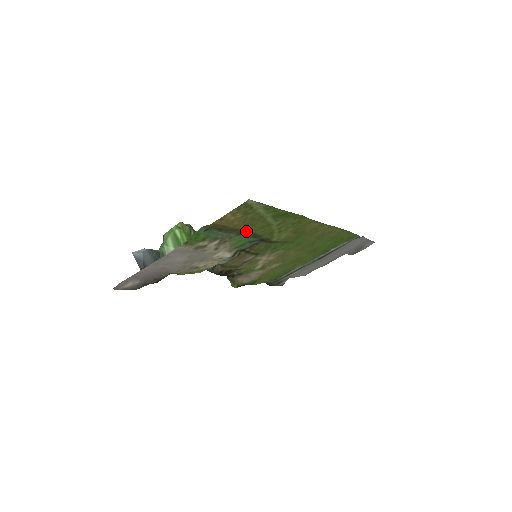
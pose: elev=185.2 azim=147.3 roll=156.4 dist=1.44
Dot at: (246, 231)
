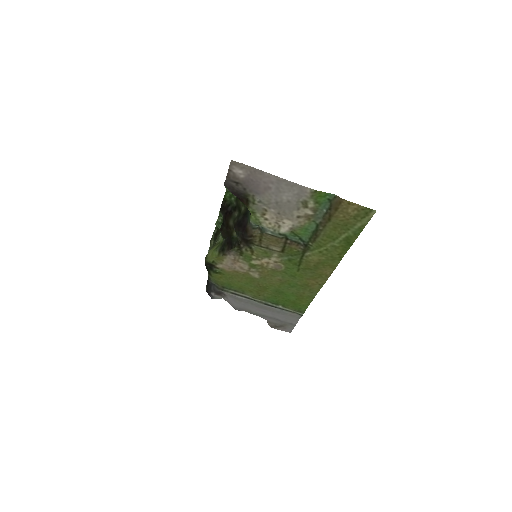
Dot at: (323, 228)
